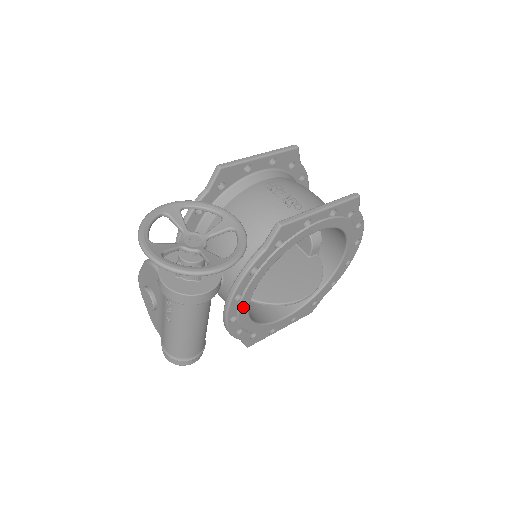
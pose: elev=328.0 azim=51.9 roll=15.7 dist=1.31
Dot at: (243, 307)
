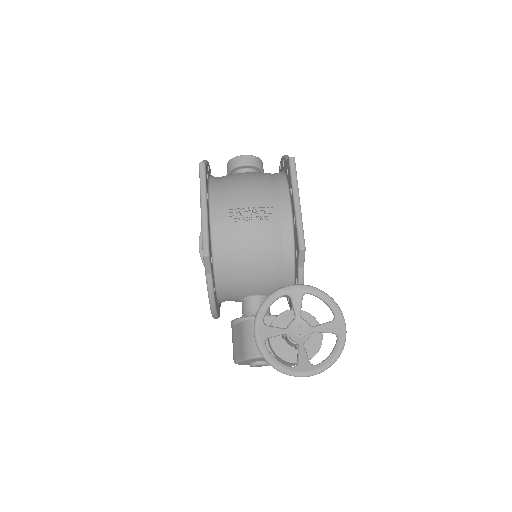
Dot at: occluded
